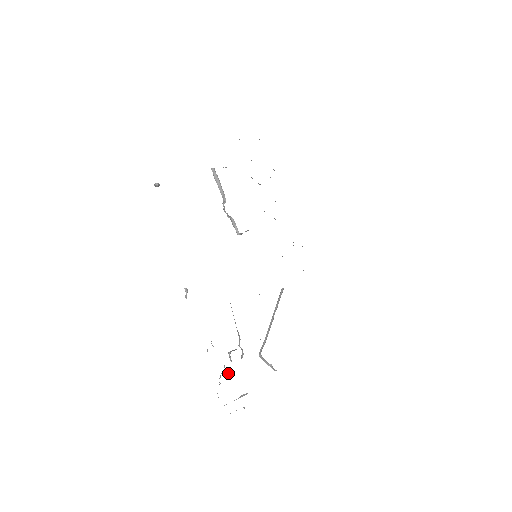
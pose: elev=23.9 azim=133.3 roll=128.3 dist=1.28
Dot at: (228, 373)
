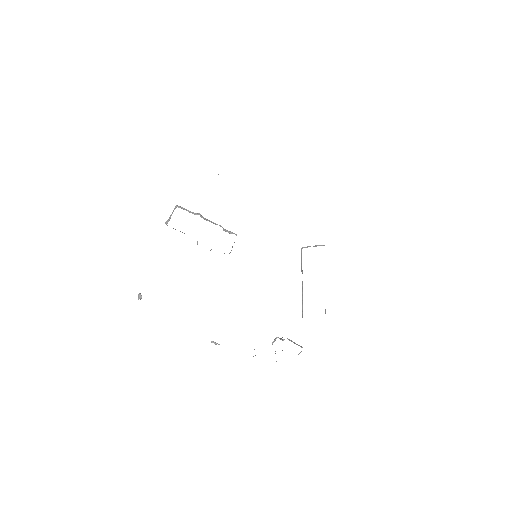
Dot at: occluded
